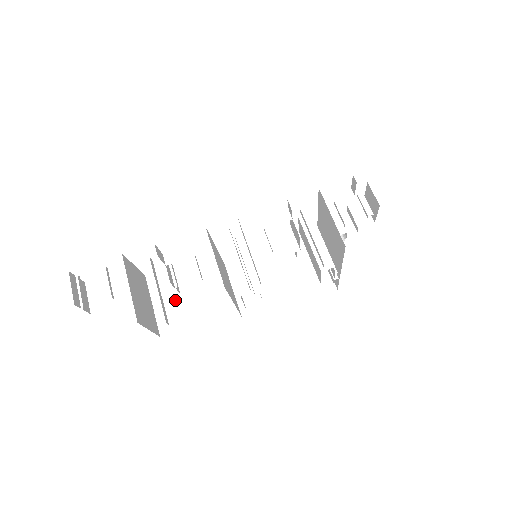
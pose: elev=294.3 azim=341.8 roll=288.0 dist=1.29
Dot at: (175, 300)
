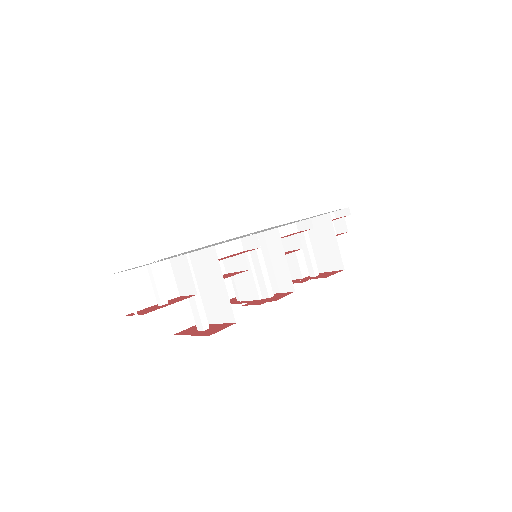
Dot at: occluded
